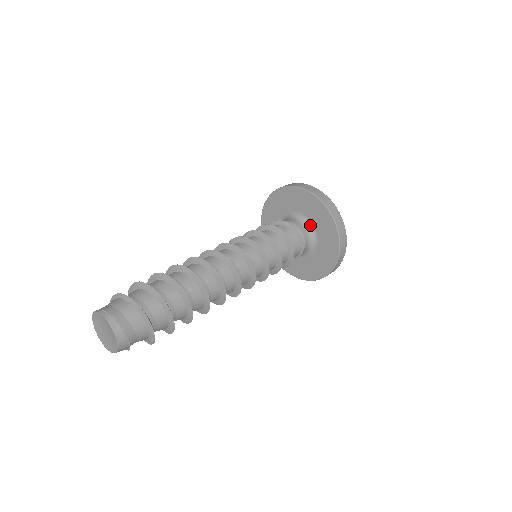
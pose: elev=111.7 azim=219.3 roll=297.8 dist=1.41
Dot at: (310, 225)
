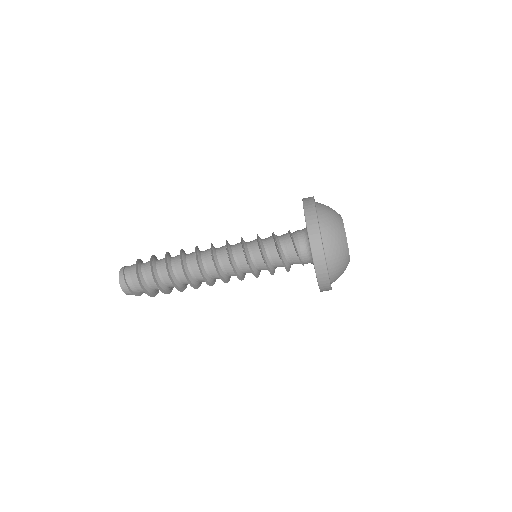
Dot at: occluded
